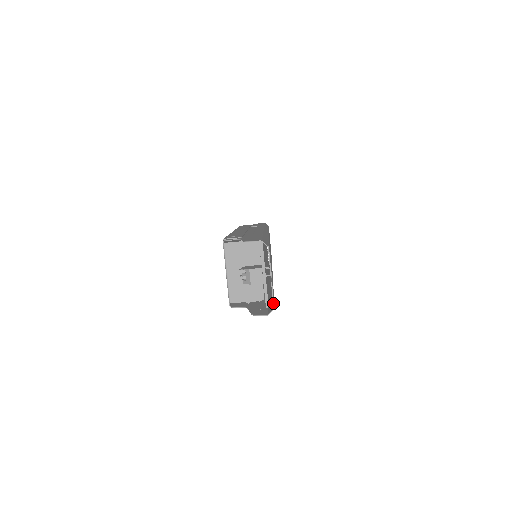
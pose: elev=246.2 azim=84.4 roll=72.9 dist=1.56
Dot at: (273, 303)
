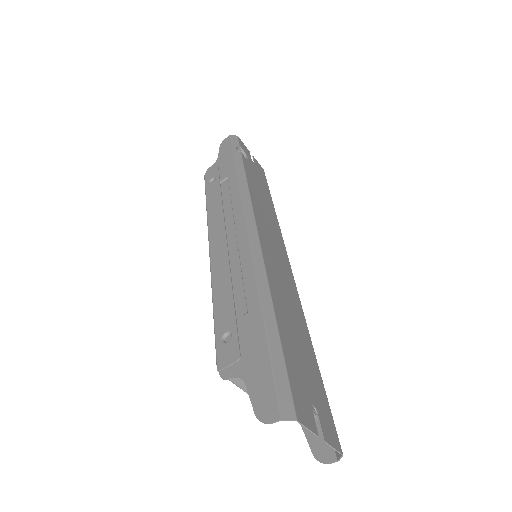
Dot at: occluded
